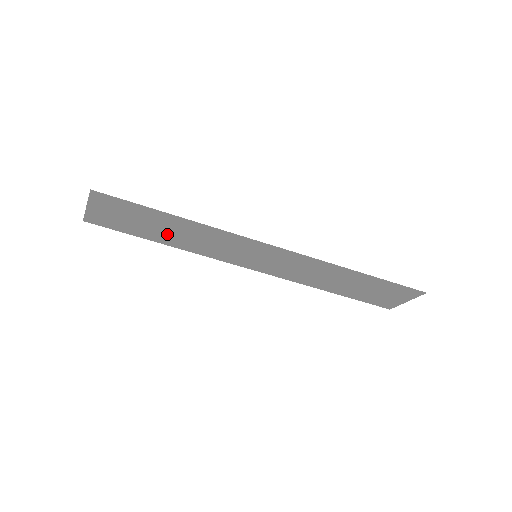
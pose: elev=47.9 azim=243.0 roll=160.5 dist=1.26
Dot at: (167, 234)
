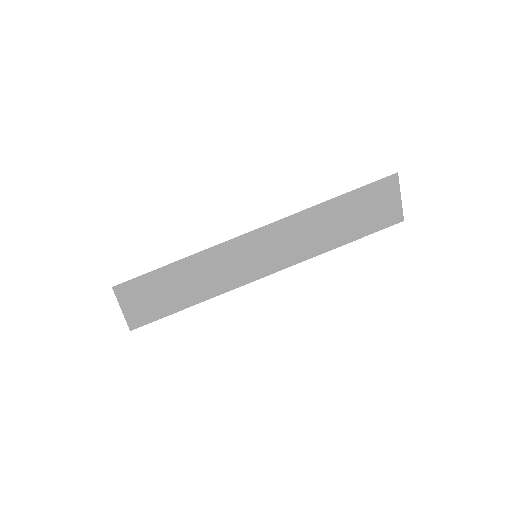
Dot at: (185, 290)
